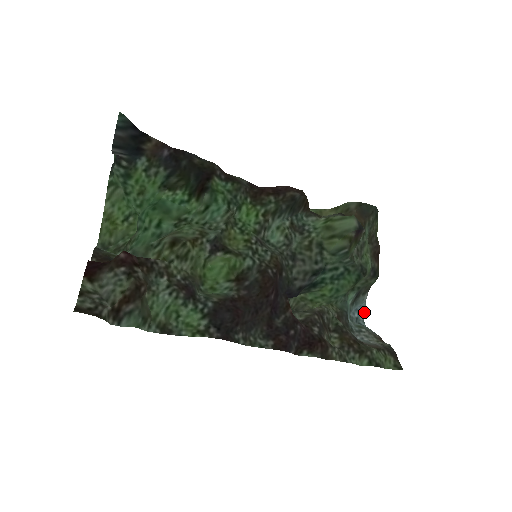
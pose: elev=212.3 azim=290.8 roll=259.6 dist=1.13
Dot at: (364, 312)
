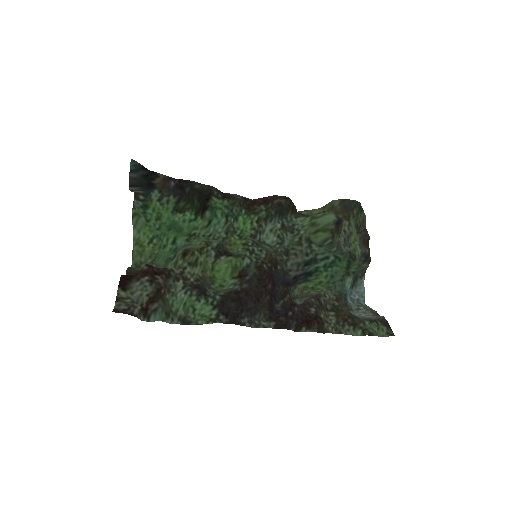
Dot at: (363, 293)
